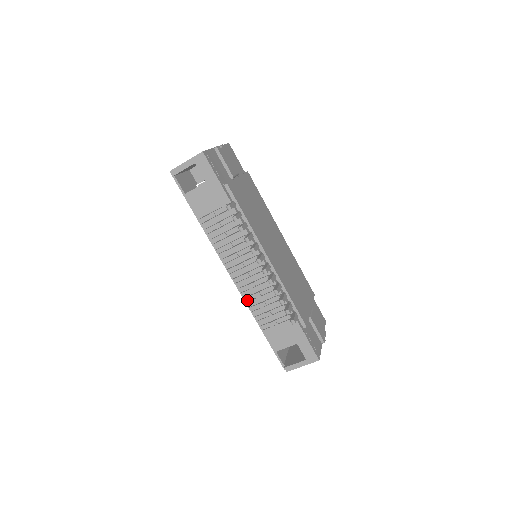
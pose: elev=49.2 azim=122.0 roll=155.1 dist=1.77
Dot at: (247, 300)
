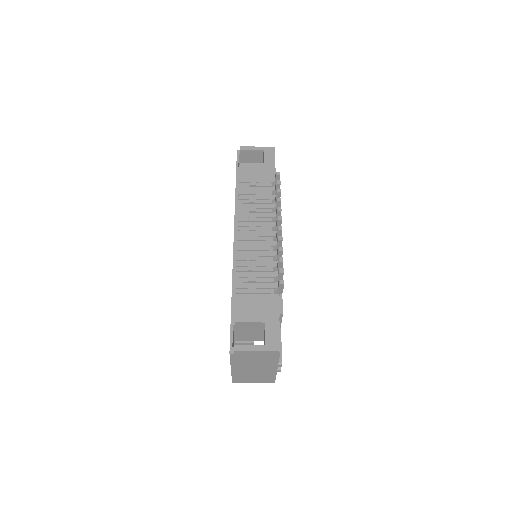
Dot at: (239, 259)
